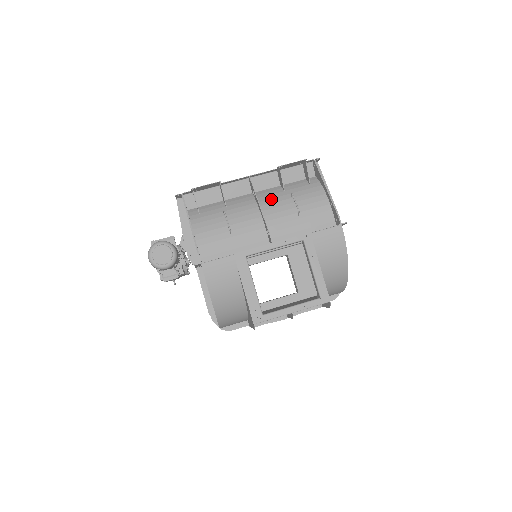
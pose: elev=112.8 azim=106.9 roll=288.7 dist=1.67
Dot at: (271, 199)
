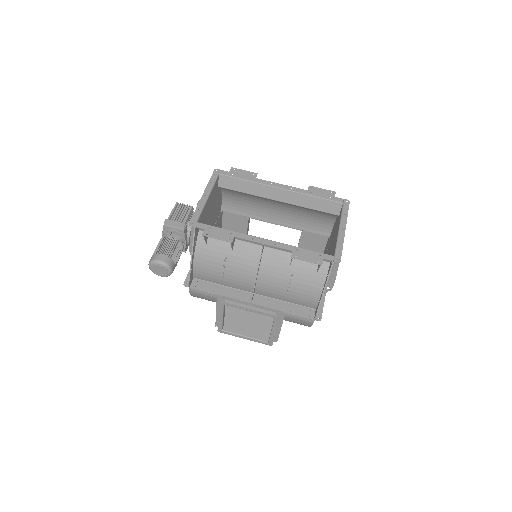
Dot at: (274, 267)
